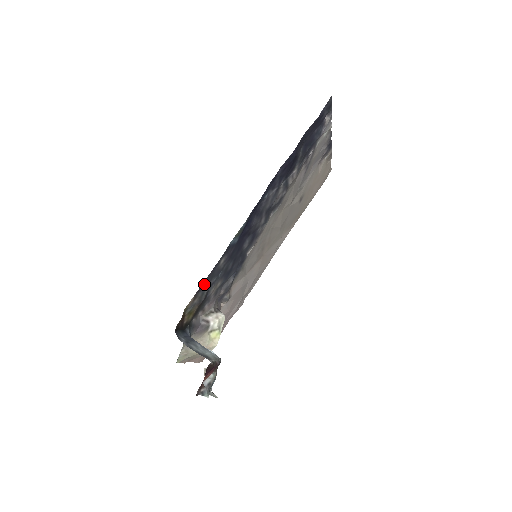
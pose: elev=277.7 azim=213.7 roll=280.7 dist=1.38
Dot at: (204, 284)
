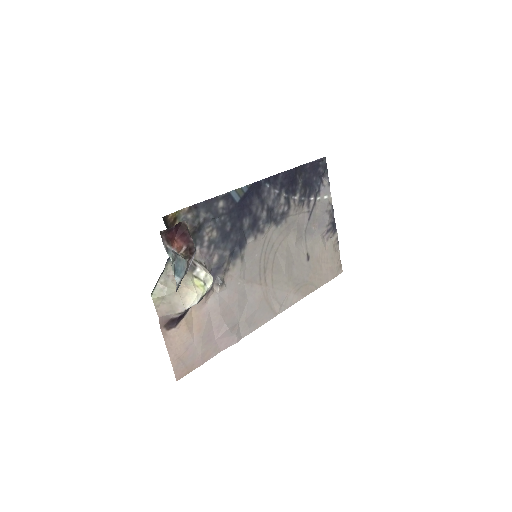
Dot at: (201, 207)
